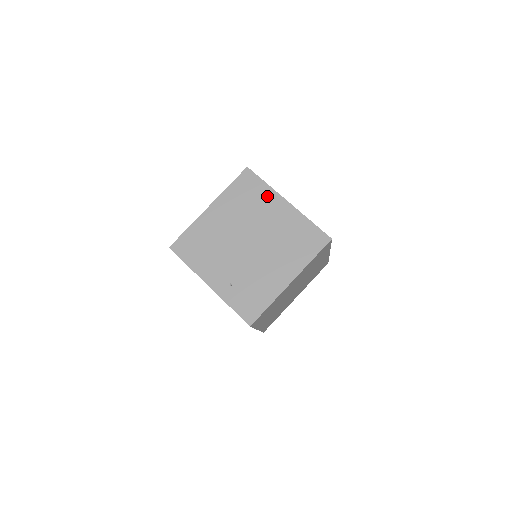
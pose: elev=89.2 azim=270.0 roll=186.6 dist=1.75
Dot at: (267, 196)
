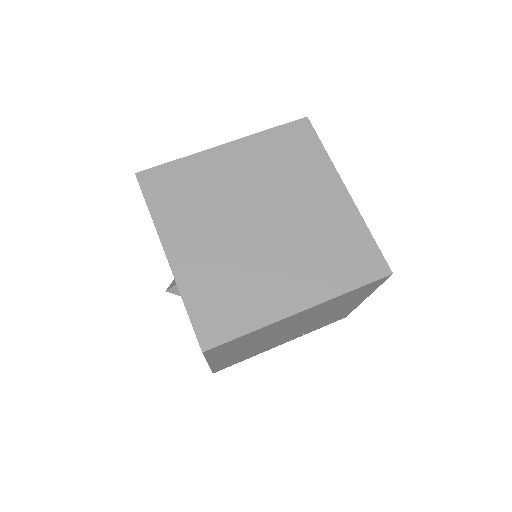
Dot at: (267, 329)
